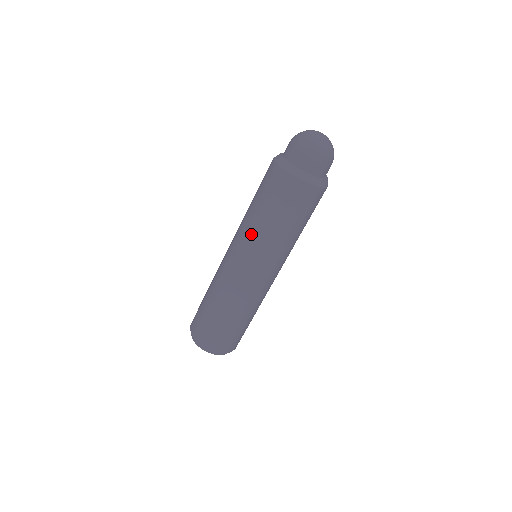
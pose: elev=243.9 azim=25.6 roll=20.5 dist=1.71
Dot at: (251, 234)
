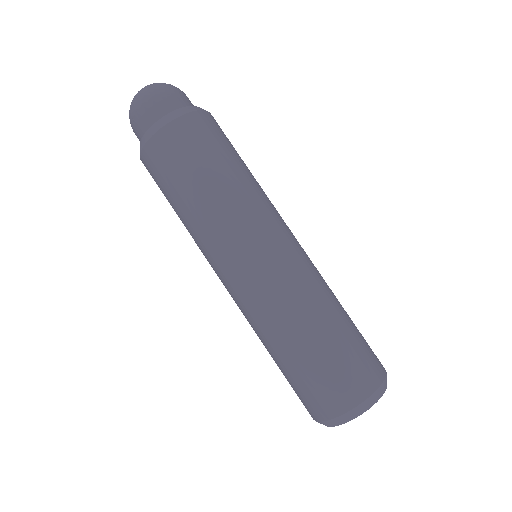
Dot at: (197, 245)
